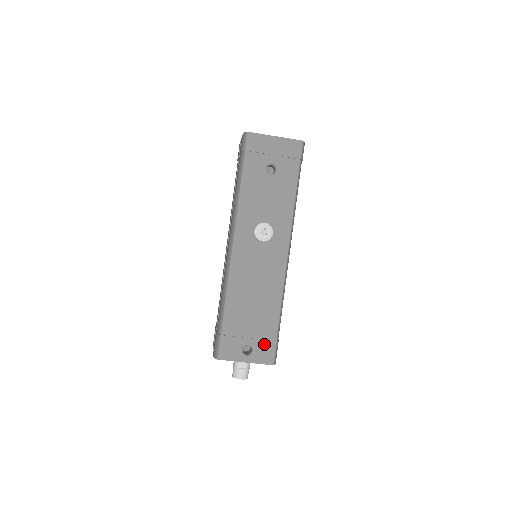
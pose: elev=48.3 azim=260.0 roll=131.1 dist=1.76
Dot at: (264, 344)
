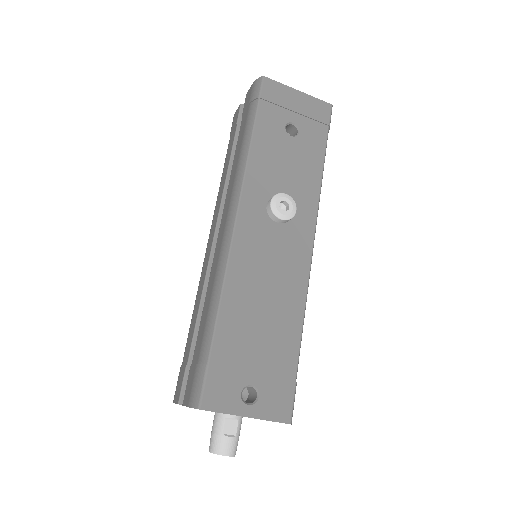
Dot at: (277, 385)
